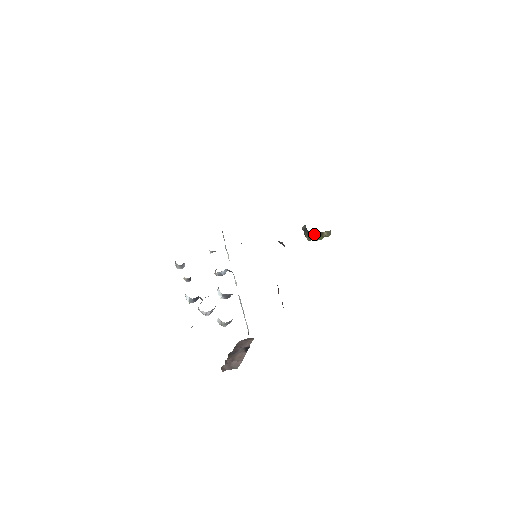
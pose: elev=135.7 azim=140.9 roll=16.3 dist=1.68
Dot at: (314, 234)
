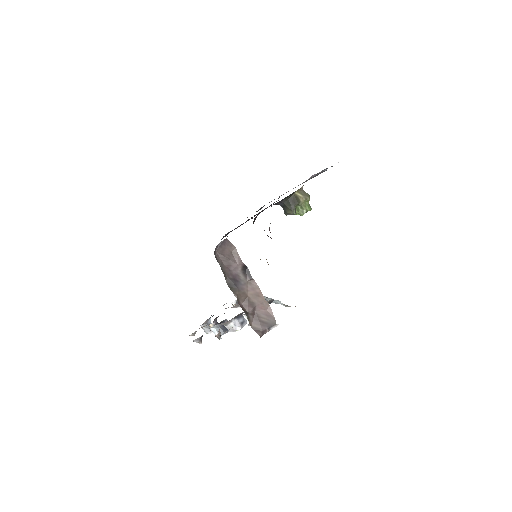
Dot at: (290, 202)
